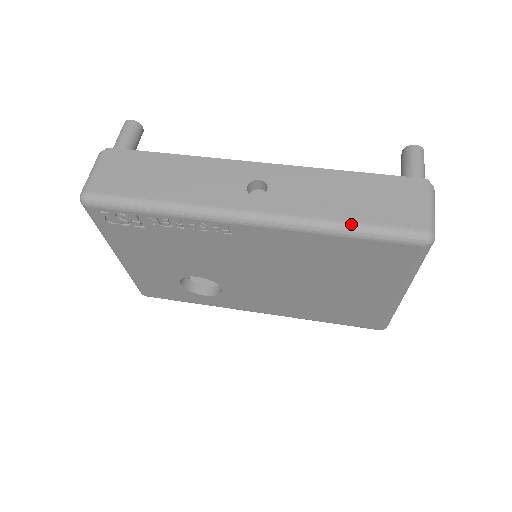
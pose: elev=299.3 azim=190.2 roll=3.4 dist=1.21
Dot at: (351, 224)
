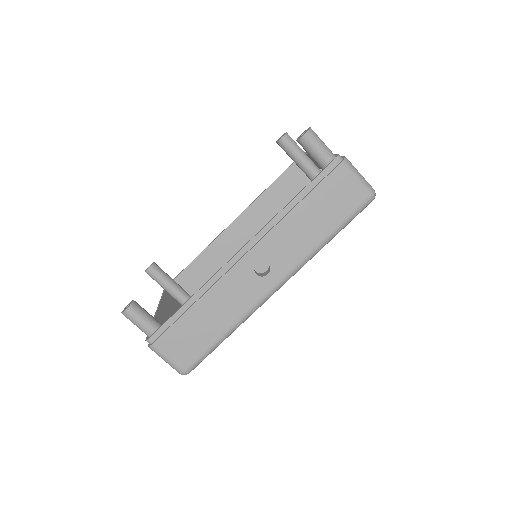
Dot at: (332, 234)
